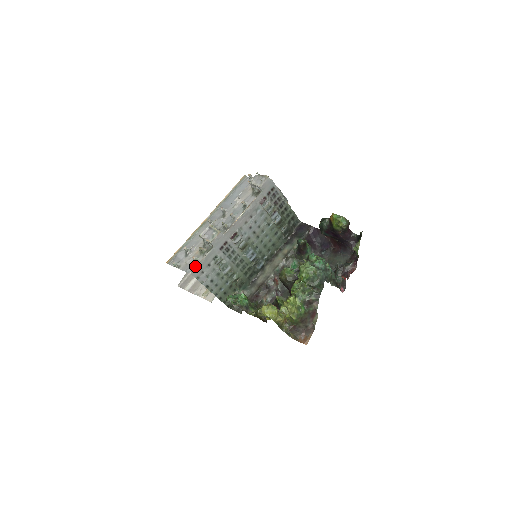
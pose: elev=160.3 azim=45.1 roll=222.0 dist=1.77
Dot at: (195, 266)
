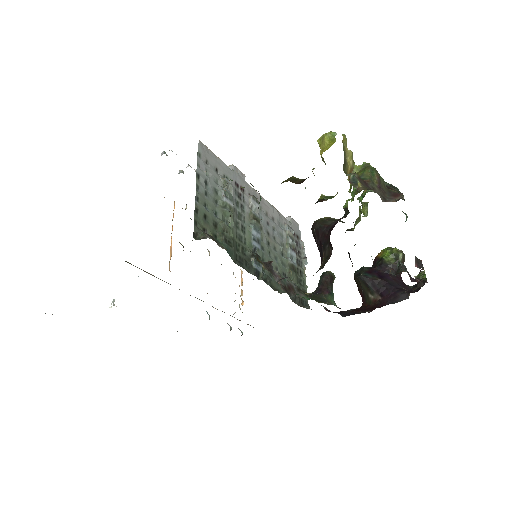
Dot at: (205, 149)
